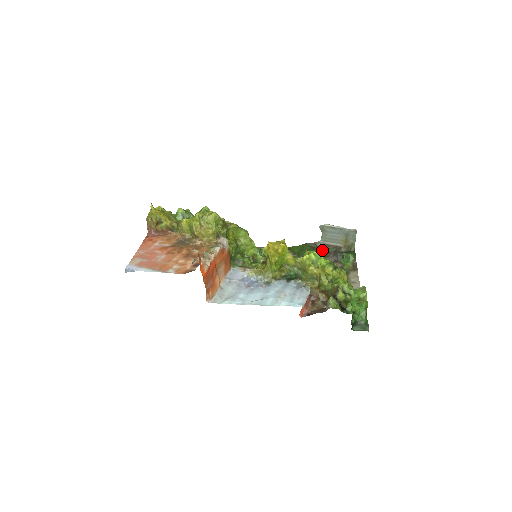
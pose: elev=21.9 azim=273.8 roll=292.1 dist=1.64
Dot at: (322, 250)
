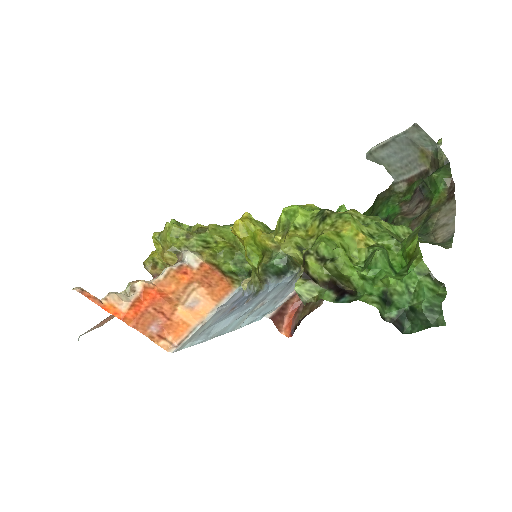
Dot at: (403, 194)
